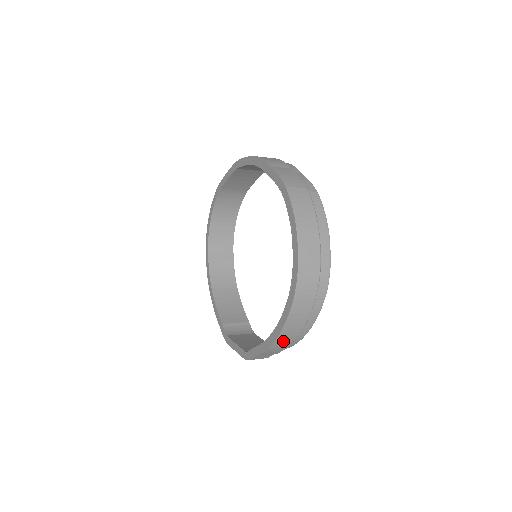
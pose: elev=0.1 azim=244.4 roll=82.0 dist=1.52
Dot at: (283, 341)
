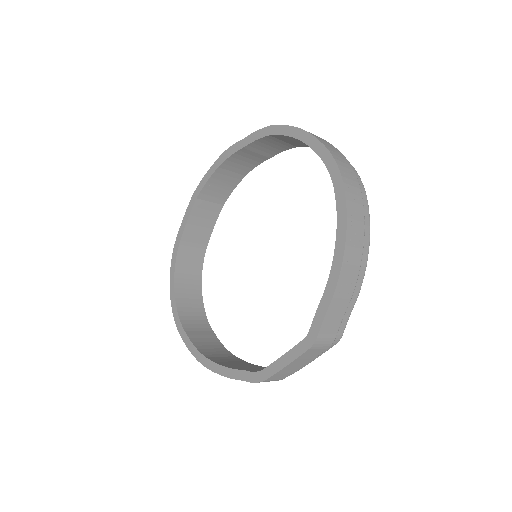
Dot at: (351, 259)
